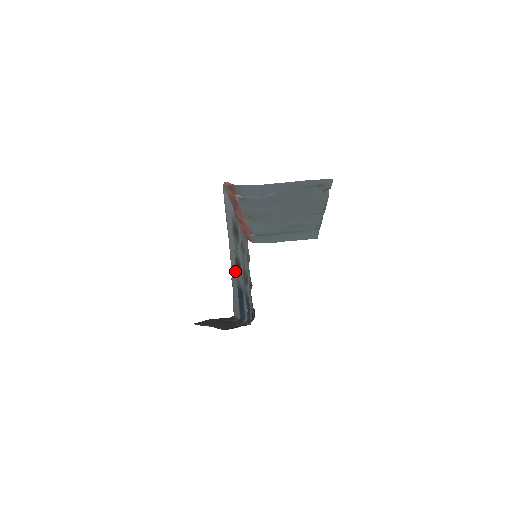
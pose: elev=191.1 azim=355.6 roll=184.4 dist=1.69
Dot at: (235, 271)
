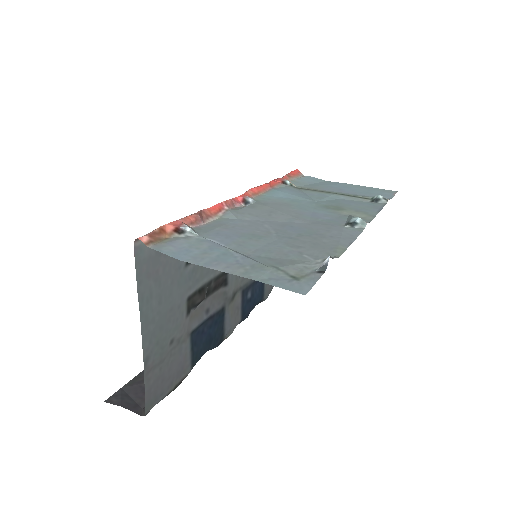
Dot at: (176, 332)
